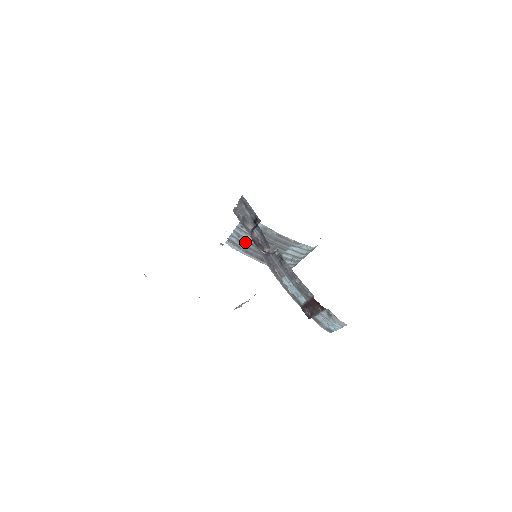
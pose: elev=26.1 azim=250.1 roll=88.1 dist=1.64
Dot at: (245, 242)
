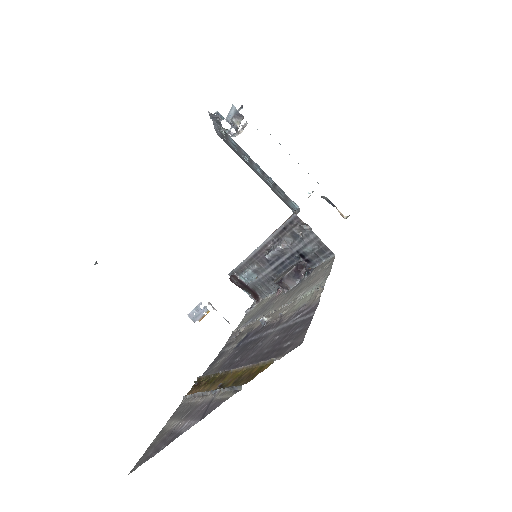
Dot at: (242, 155)
